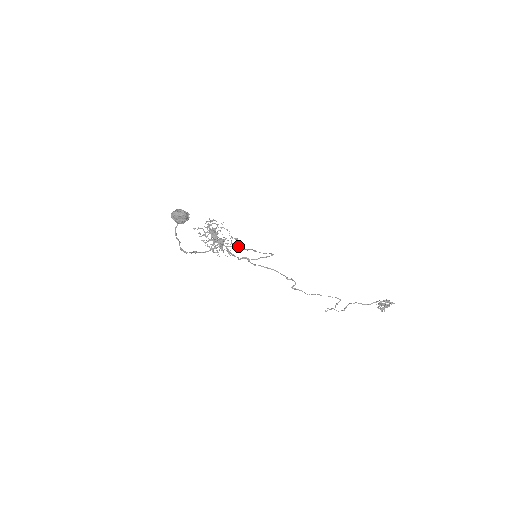
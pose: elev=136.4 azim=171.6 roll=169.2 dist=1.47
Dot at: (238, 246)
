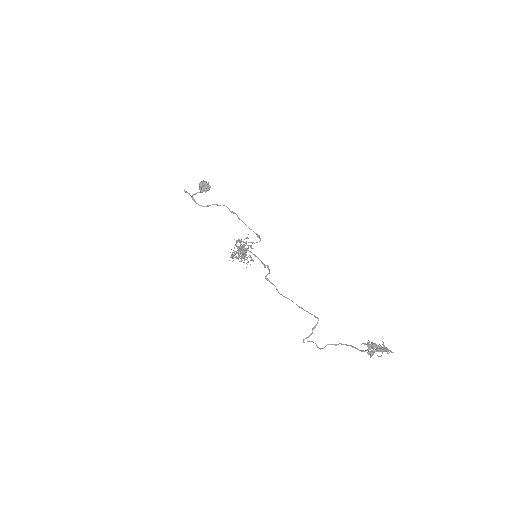
Dot at: (226, 206)
